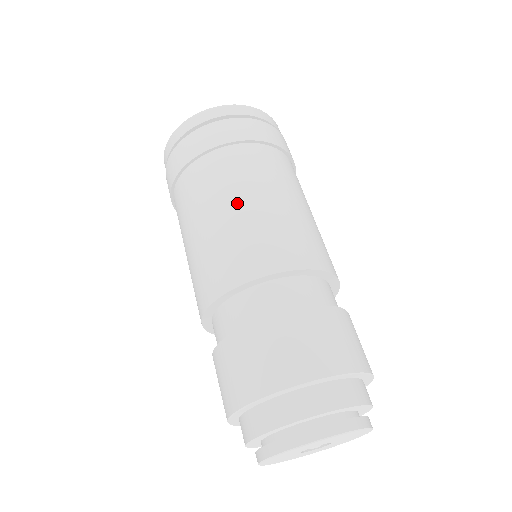
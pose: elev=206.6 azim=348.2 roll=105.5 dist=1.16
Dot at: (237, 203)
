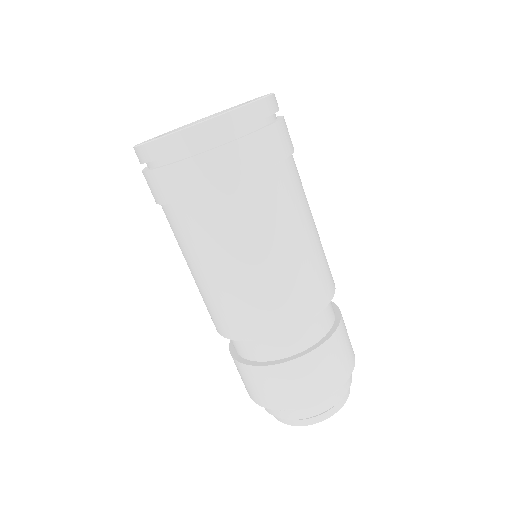
Dot at: (302, 235)
